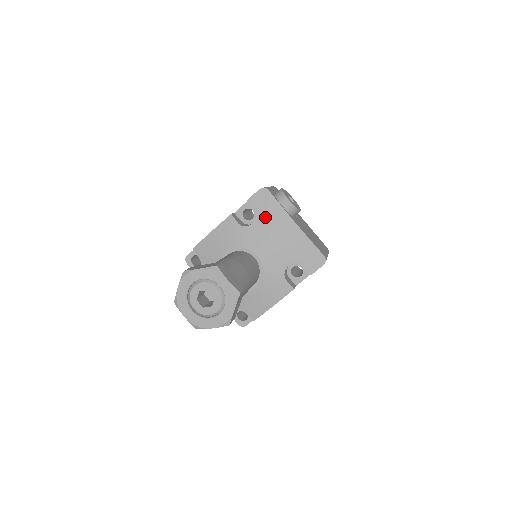
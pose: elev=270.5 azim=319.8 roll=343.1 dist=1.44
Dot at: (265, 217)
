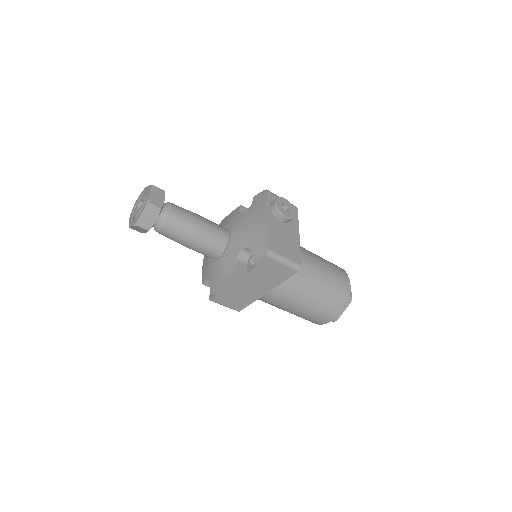
Dot at: (253, 209)
